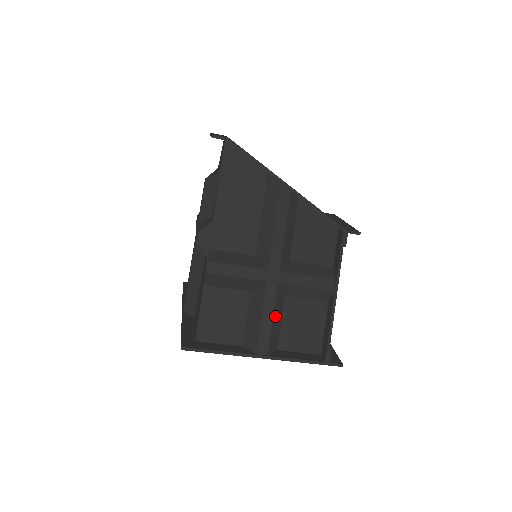
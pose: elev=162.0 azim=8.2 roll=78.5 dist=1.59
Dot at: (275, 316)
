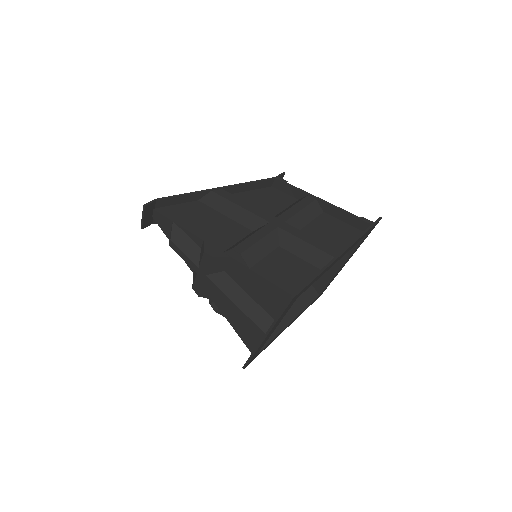
Dot at: (311, 236)
